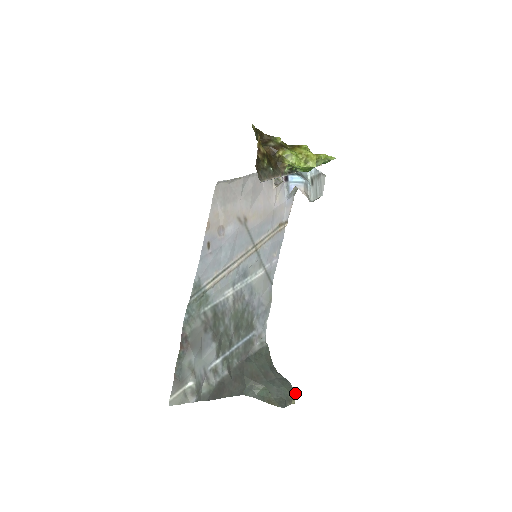
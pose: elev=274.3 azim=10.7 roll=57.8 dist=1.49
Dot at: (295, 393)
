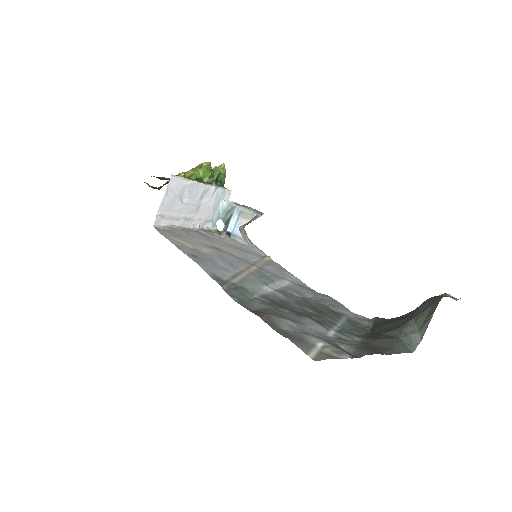
Dot at: (445, 294)
